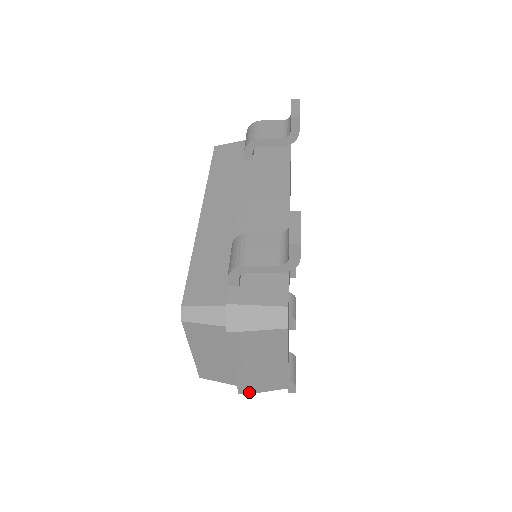
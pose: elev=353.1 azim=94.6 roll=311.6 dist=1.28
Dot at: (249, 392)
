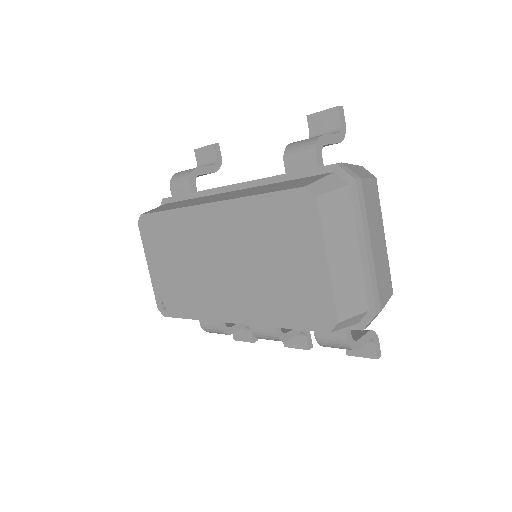
Dot at: (381, 306)
